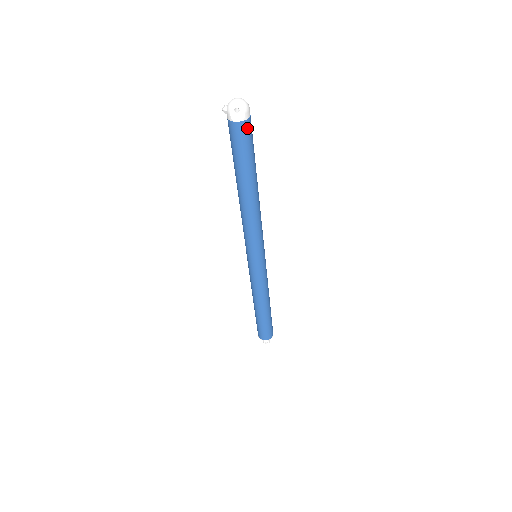
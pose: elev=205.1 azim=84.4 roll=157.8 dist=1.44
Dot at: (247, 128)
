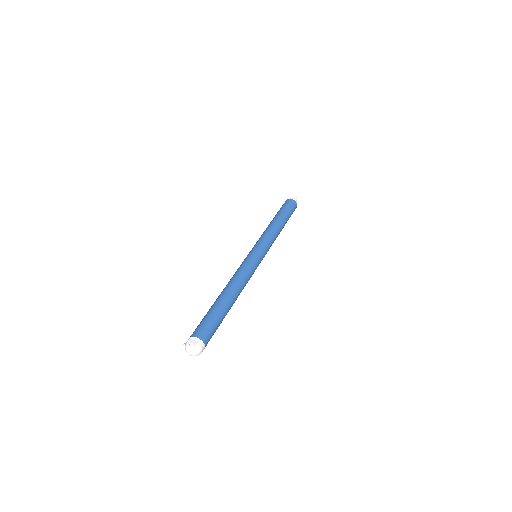
Dot at: occluded
